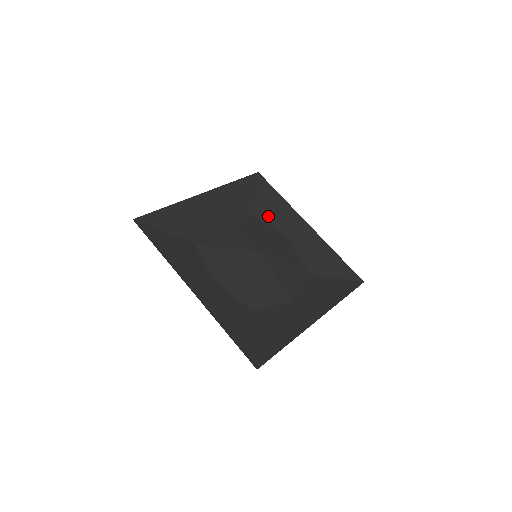
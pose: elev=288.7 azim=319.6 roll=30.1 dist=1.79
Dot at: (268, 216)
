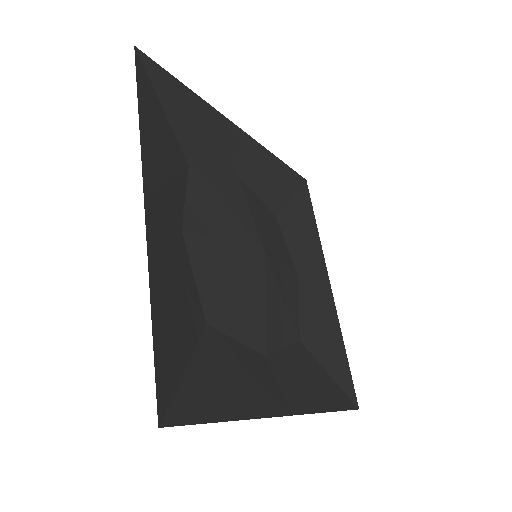
Dot at: (291, 231)
